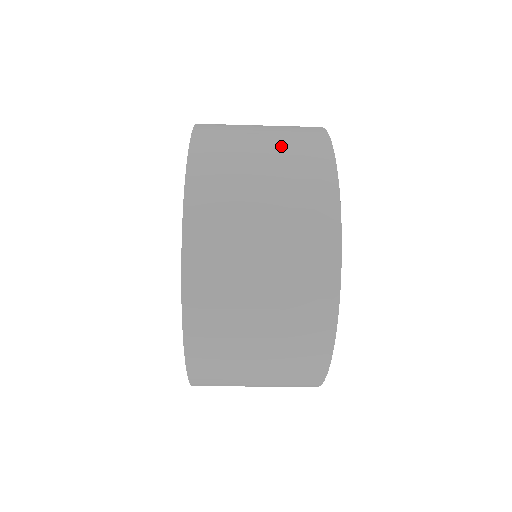
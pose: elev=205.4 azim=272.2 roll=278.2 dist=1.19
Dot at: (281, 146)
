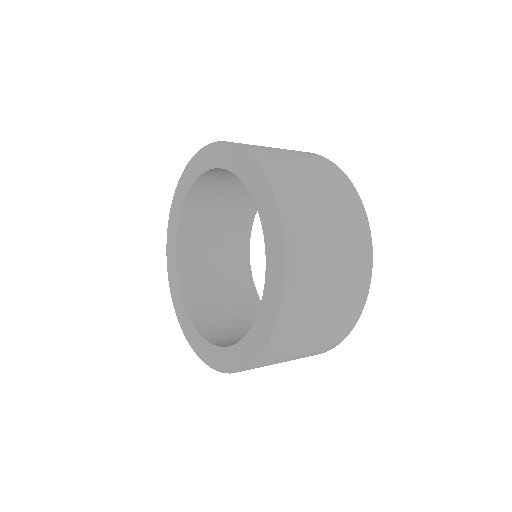
Dot at: occluded
